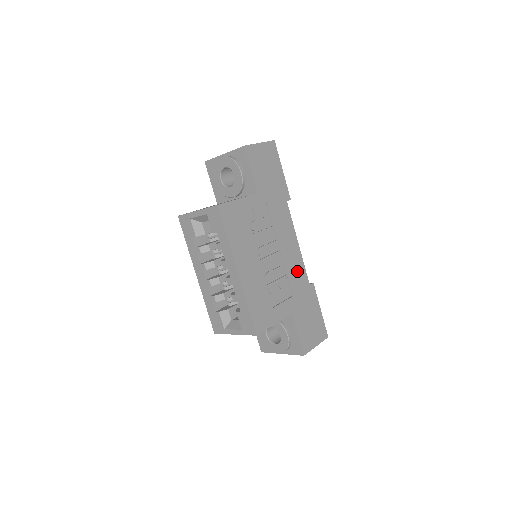
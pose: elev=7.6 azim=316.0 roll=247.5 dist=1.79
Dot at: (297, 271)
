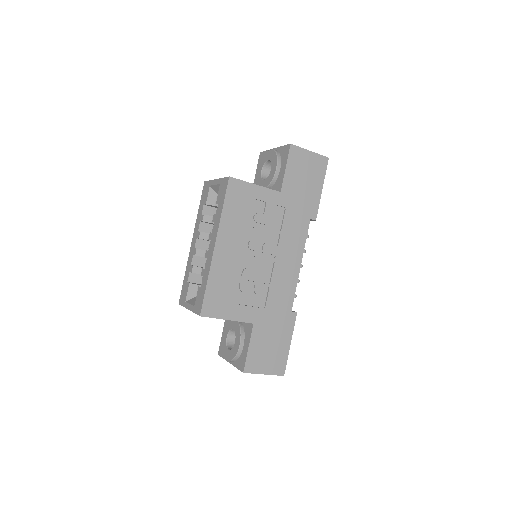
Dot at: (284, 289)
